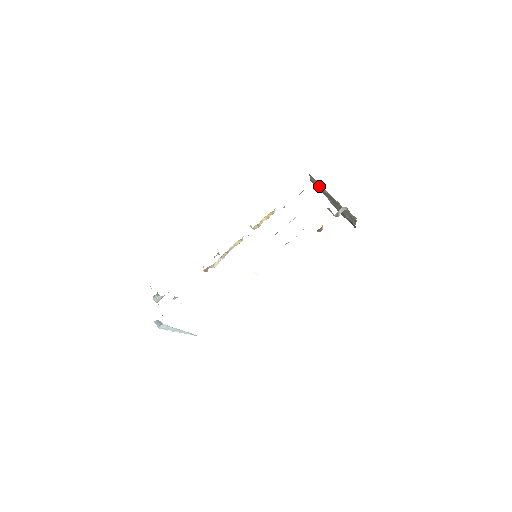
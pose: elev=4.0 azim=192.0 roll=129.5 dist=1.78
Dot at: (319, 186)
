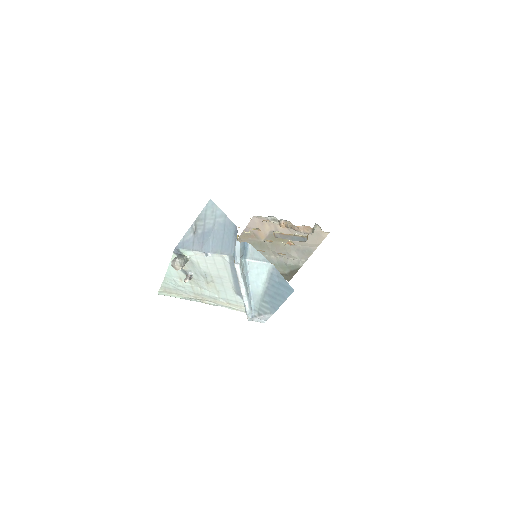
Dot at: (263, 229)
